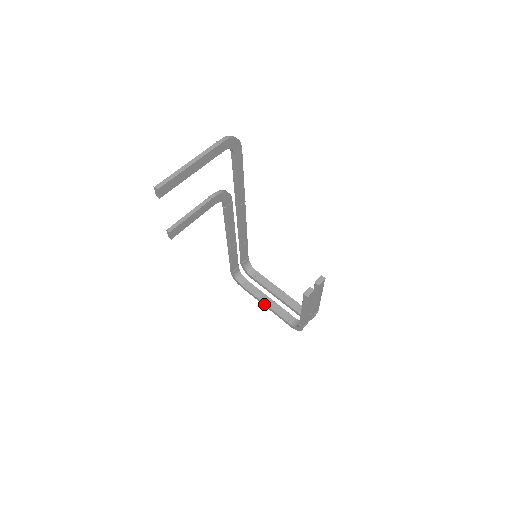
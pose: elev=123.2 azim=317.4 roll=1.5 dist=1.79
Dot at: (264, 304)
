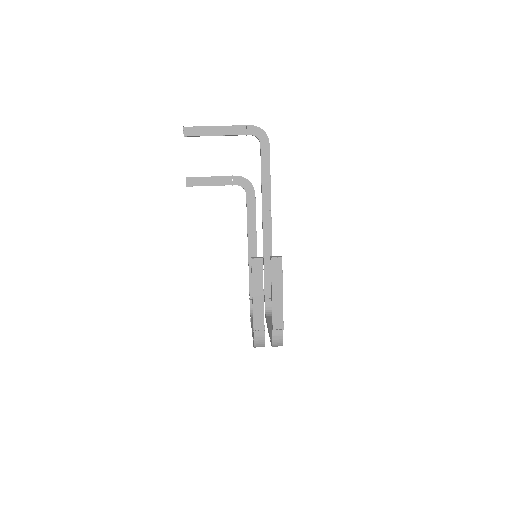
Dot at: occluded
